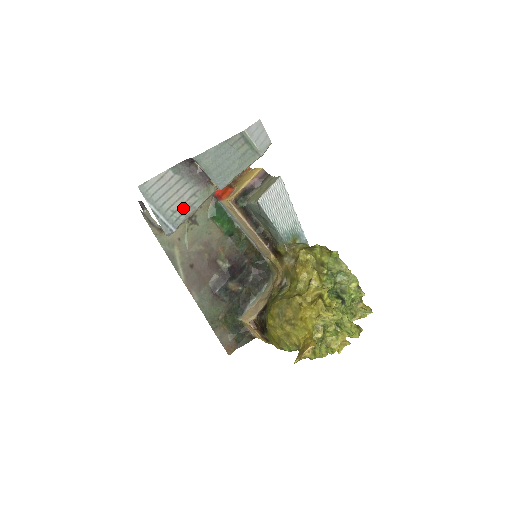
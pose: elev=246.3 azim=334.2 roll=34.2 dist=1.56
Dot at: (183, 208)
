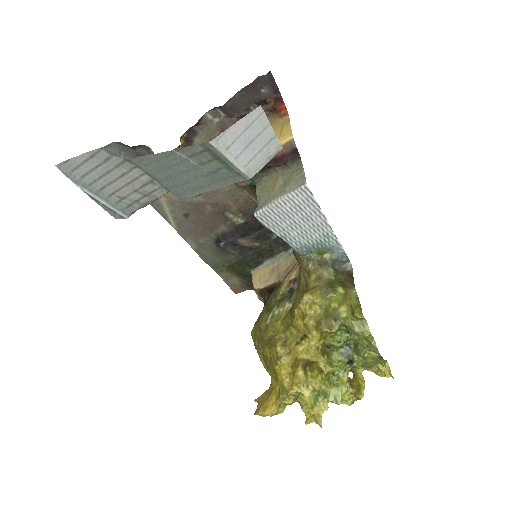
Dot at: (135, 195)
